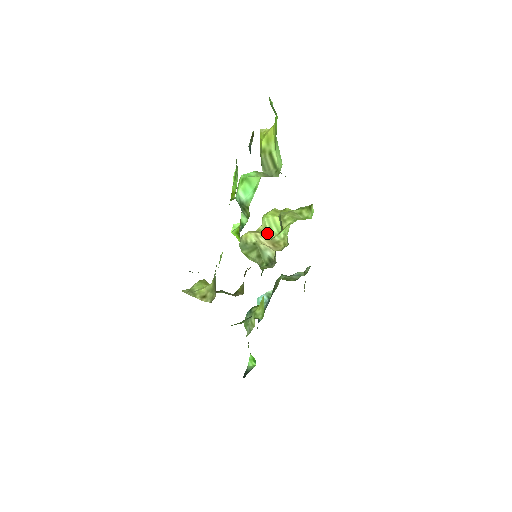
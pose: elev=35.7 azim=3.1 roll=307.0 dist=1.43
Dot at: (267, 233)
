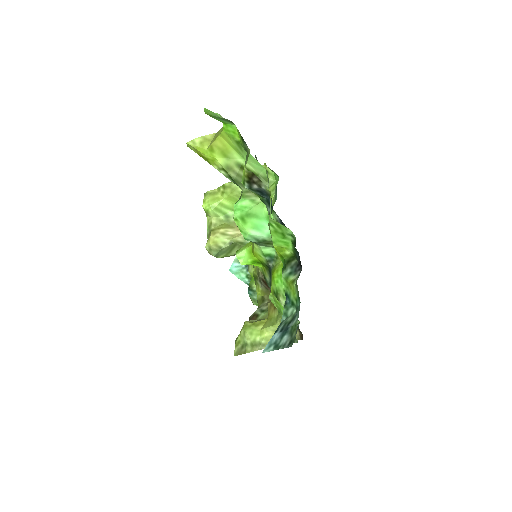
Dot at: (226, 222)
